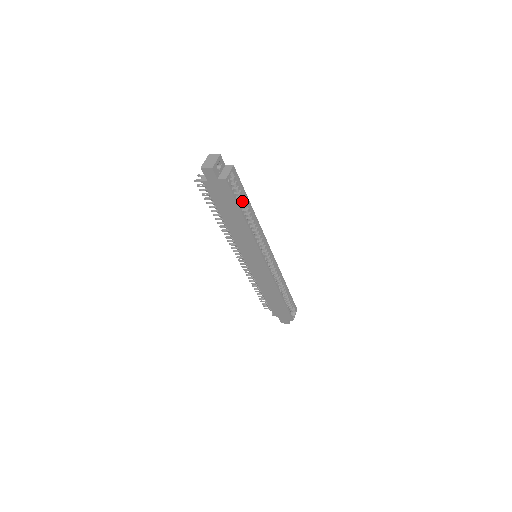
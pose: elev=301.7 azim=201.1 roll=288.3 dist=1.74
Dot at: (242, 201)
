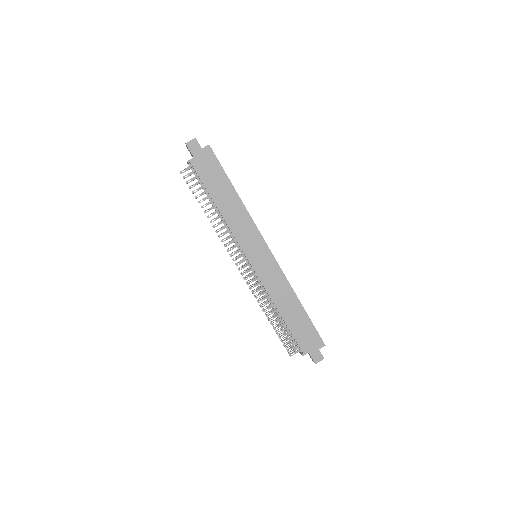
Dot at: occluded
